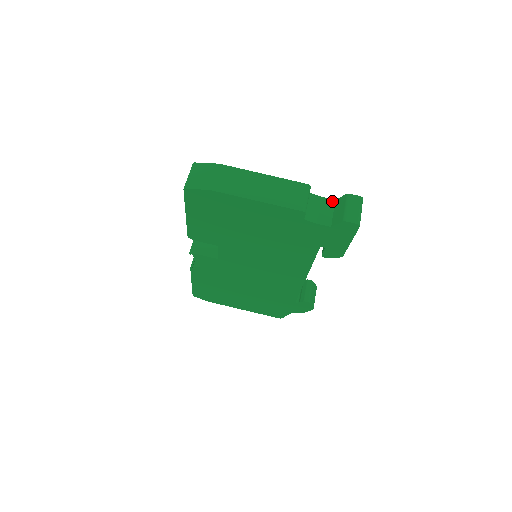
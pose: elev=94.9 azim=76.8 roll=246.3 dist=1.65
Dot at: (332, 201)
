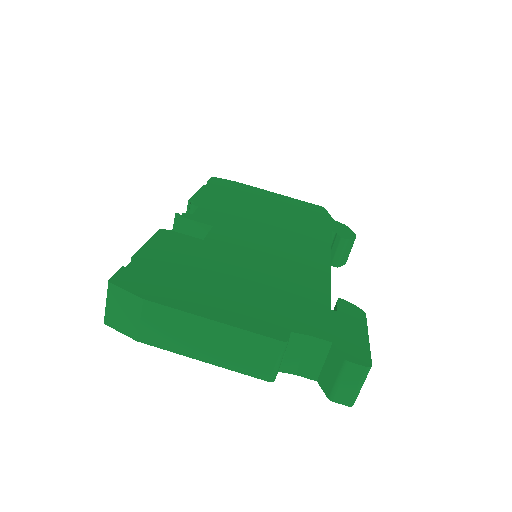
Dot at: (326, 344)
